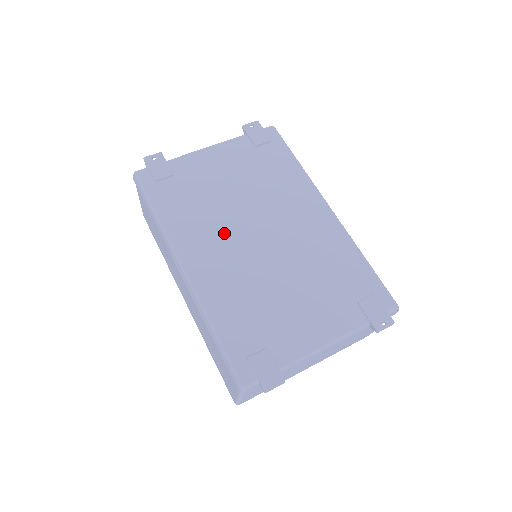
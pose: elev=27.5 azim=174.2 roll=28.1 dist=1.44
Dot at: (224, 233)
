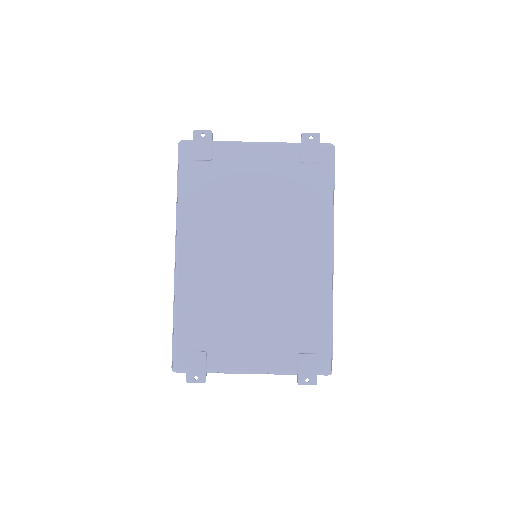
Dot at: (225, 239)
